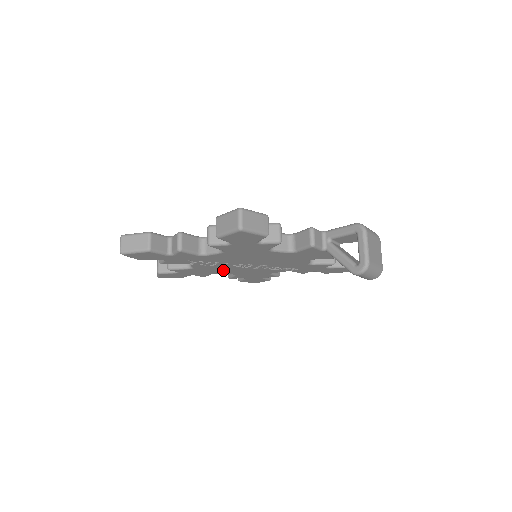
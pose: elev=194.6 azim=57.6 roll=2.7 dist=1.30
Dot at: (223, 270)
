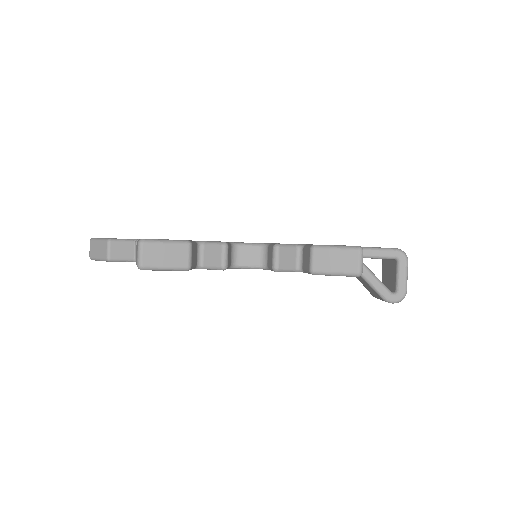
Dot at: occluded
